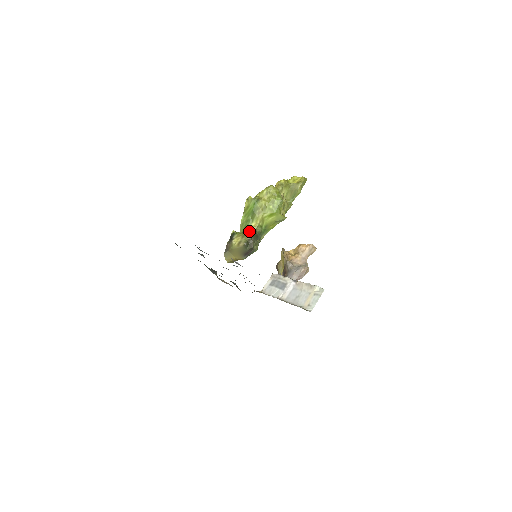
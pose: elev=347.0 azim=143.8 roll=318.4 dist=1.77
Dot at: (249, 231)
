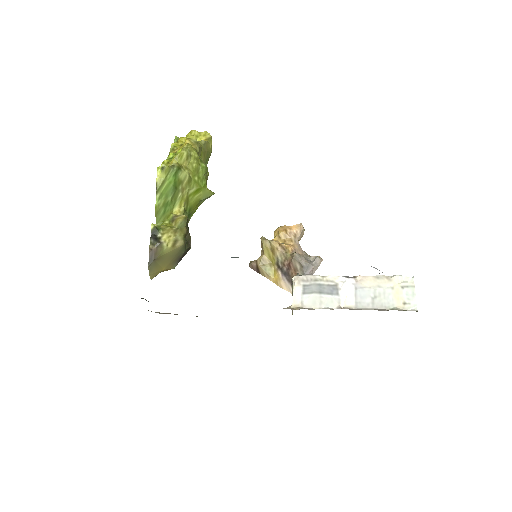
Dot at: (182, 220)
